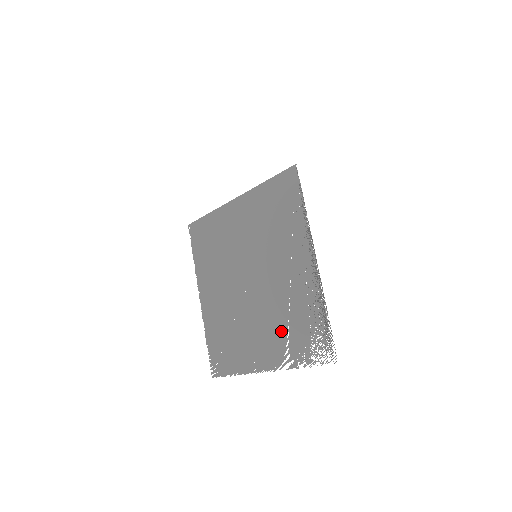
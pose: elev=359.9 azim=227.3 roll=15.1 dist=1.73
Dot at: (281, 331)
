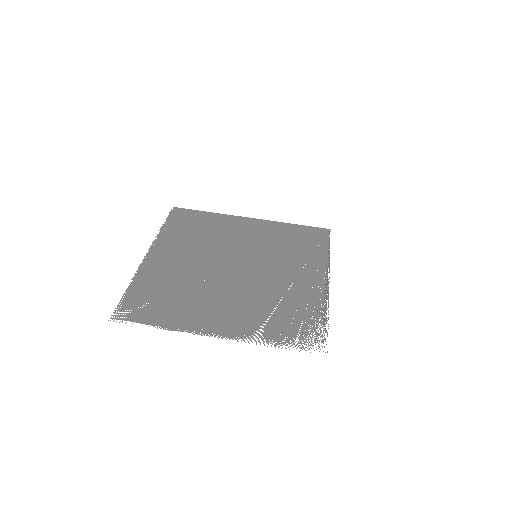
Dot at: (261, 312)
